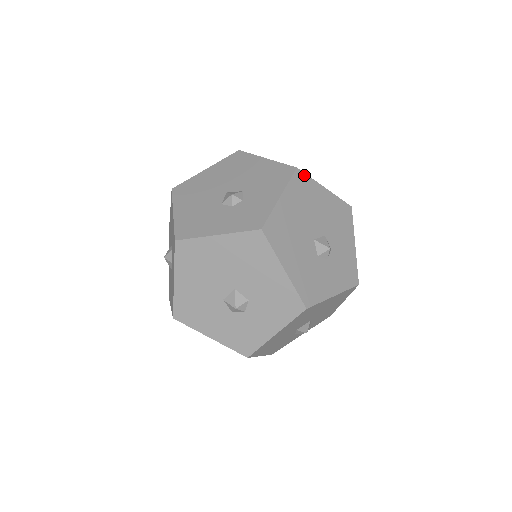
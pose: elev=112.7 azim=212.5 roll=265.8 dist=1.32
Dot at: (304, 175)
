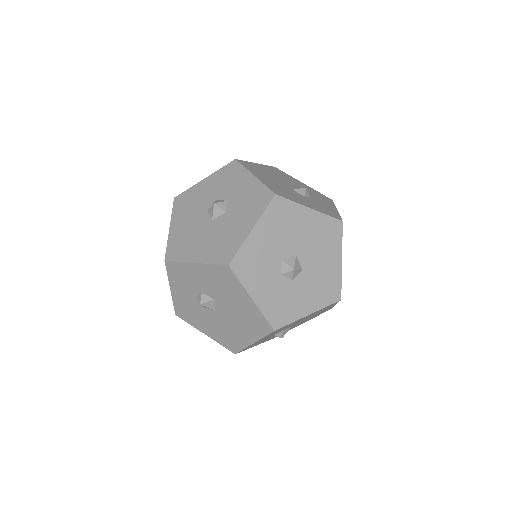
Dot at: occluded
